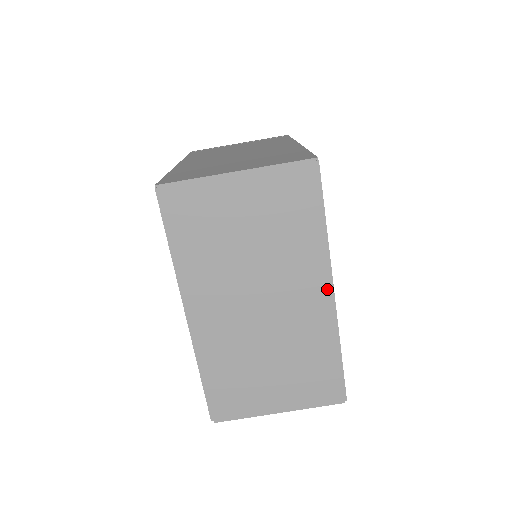
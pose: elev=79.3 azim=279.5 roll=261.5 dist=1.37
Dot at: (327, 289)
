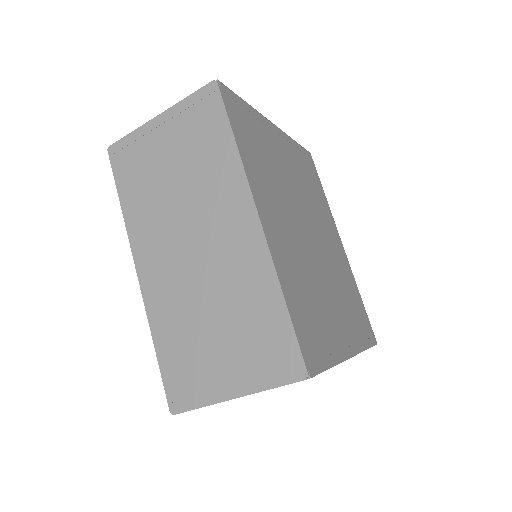
Dot at: occluded
